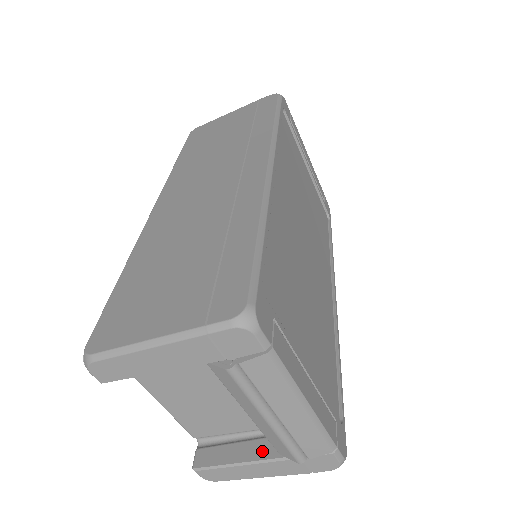
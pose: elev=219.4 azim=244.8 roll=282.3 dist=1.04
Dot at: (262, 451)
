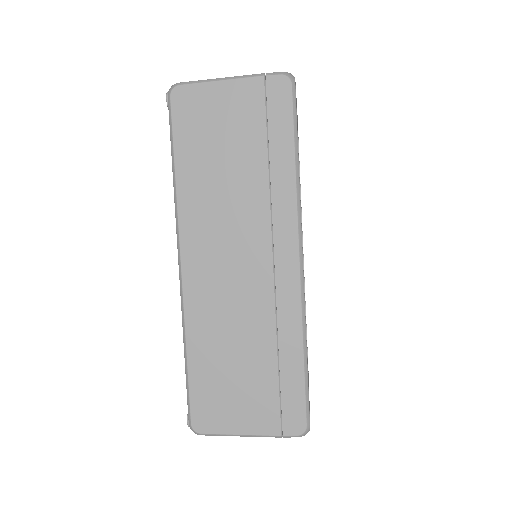
Dot at: occluded
